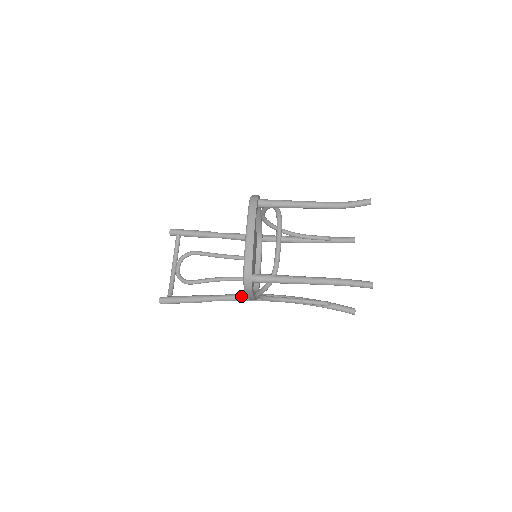
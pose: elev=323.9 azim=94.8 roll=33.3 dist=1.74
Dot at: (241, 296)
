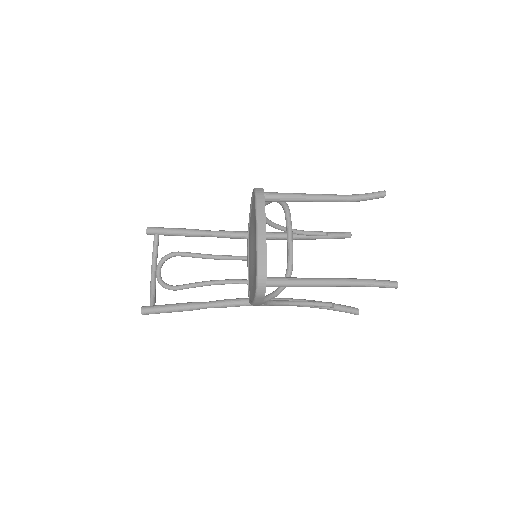
Dot at: (237, 301)
